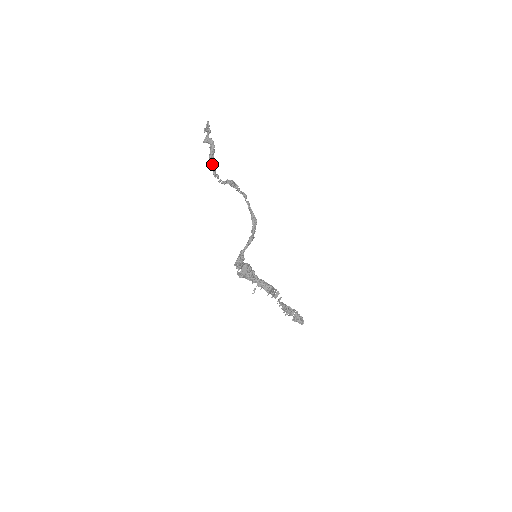
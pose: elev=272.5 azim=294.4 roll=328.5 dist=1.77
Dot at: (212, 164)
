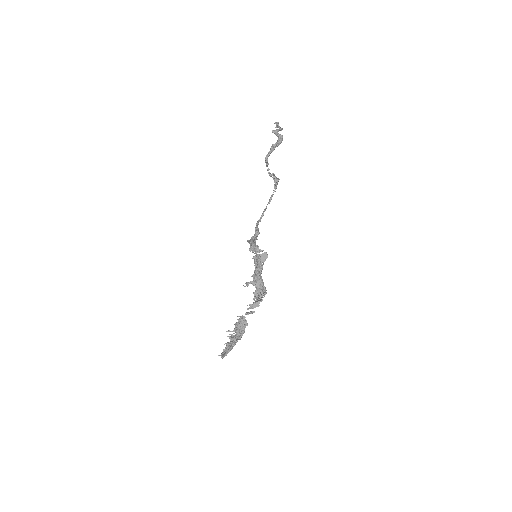
Dot at: occluded
